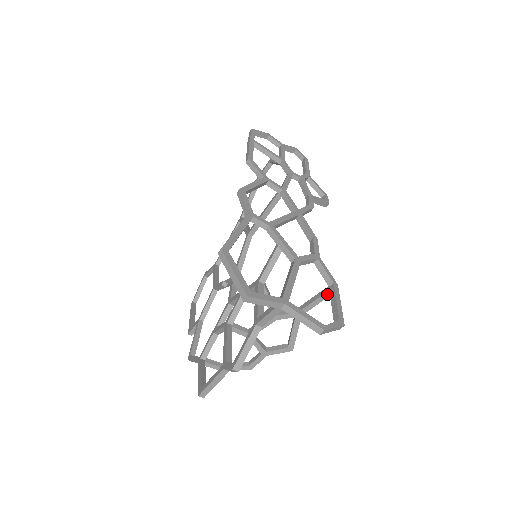
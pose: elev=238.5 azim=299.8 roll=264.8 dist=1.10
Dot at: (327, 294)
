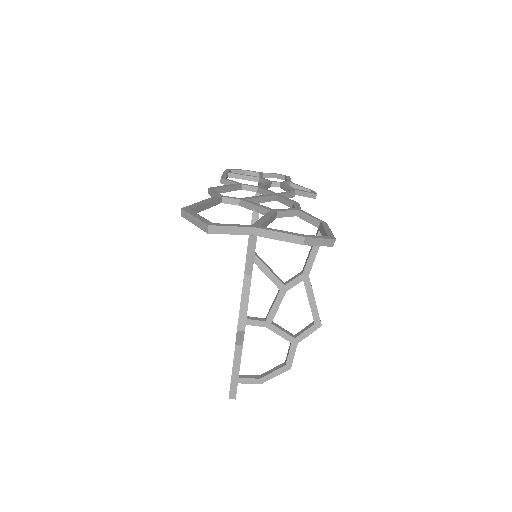
Dot at: occluded
